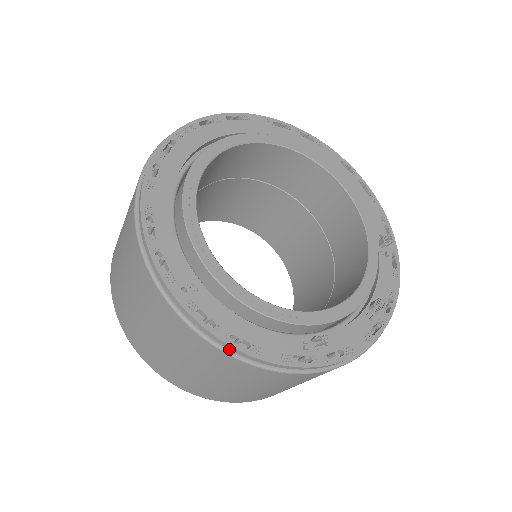
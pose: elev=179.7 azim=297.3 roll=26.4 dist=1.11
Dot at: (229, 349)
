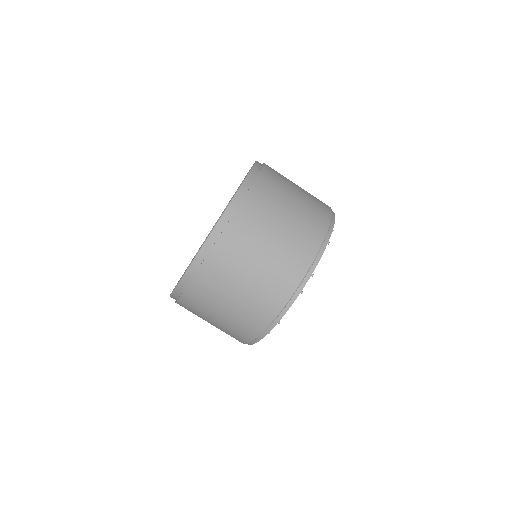
Dot at: occluded
